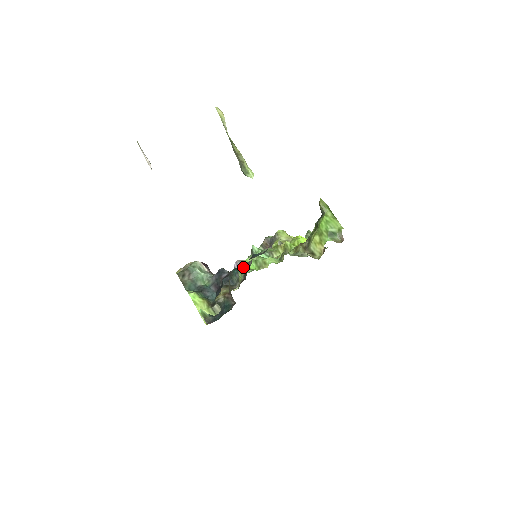
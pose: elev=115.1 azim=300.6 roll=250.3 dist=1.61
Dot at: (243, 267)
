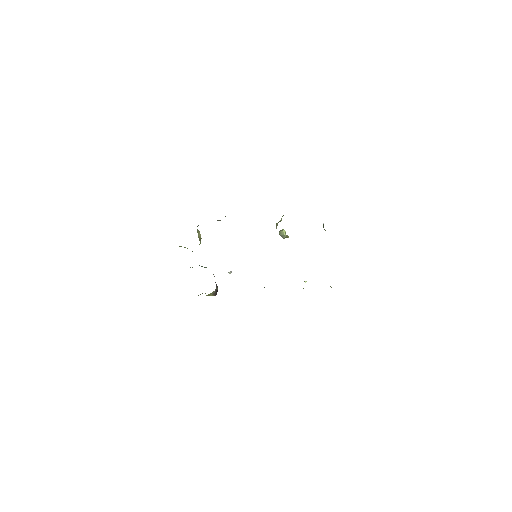
Dot at: occluded
